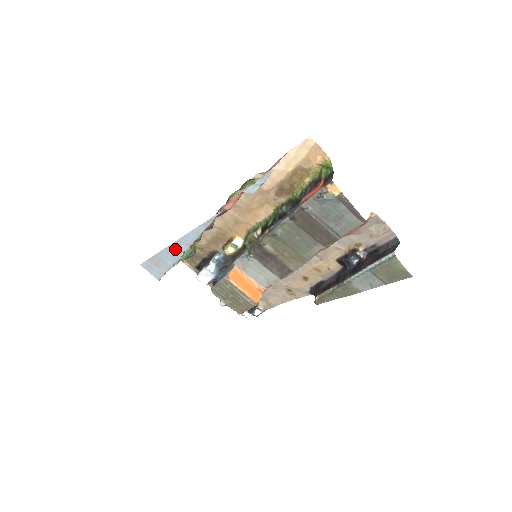
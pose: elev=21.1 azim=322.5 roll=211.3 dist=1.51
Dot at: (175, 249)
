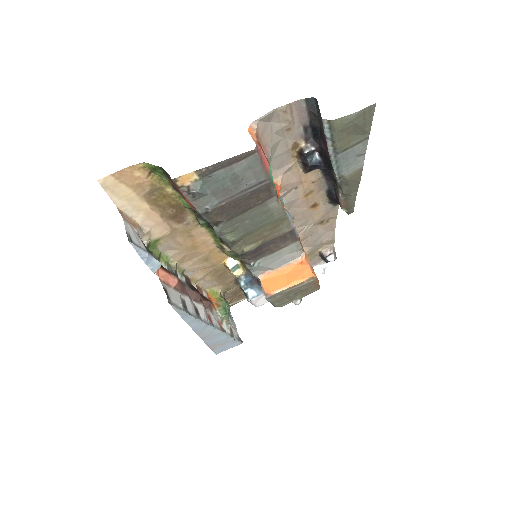
Dot at: (208, 335)
